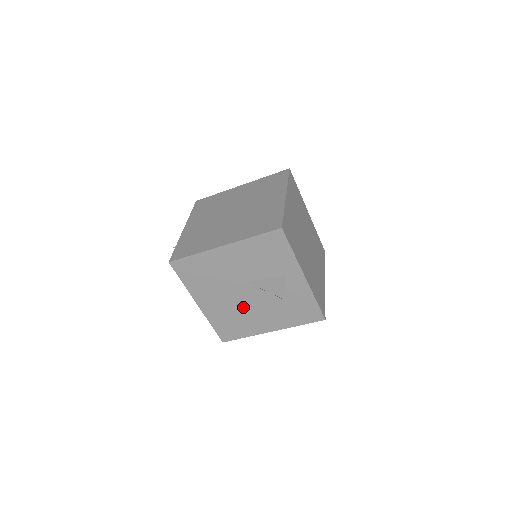
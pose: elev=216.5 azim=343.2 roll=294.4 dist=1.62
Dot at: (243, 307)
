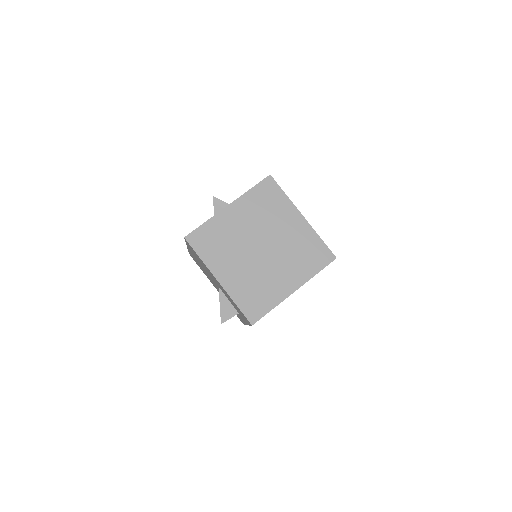
Dot at: occluded
